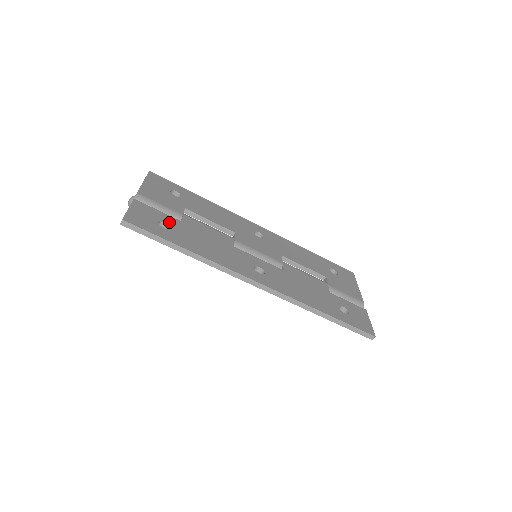
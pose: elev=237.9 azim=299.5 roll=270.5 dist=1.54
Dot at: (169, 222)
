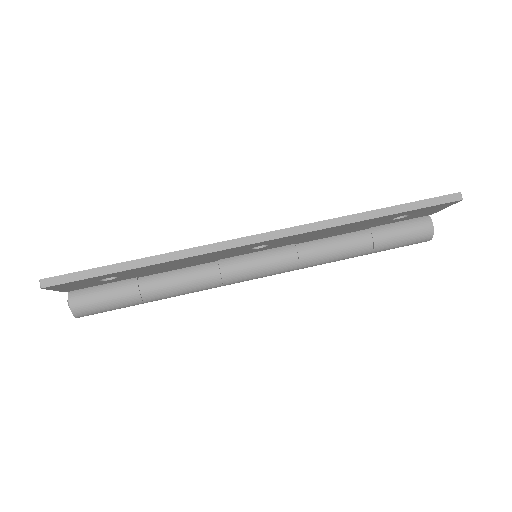
Dot at: occluded
